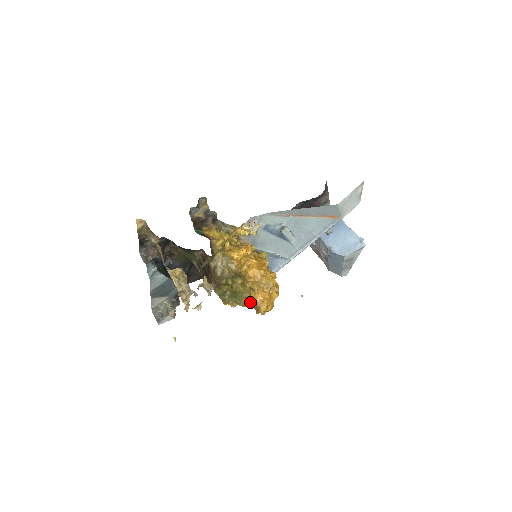
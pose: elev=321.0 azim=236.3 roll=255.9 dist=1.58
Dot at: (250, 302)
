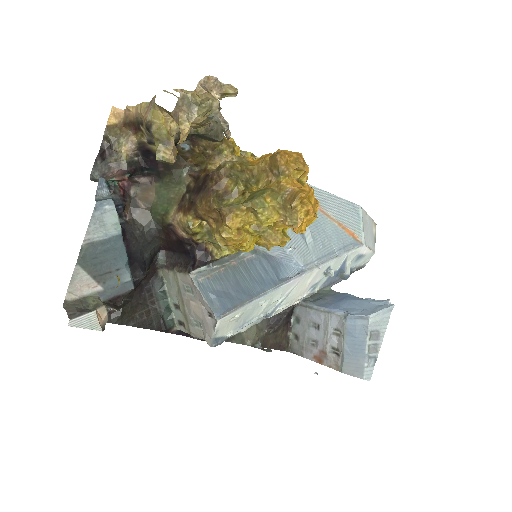
Dot at: (278, 198)
